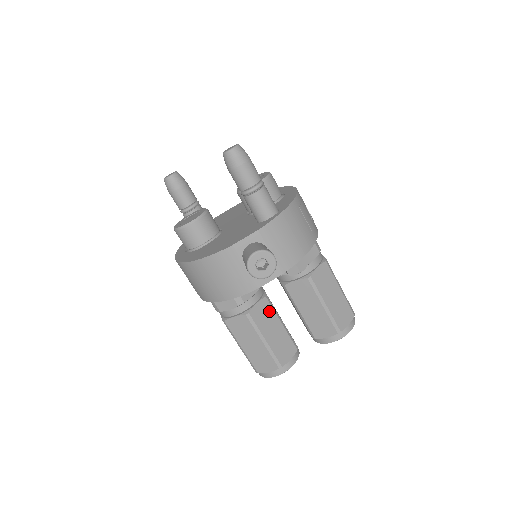
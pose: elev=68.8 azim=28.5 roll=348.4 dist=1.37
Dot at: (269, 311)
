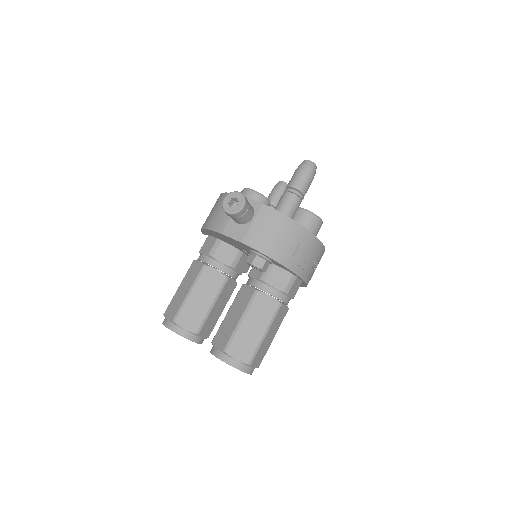
Dot at: (216, 285)
